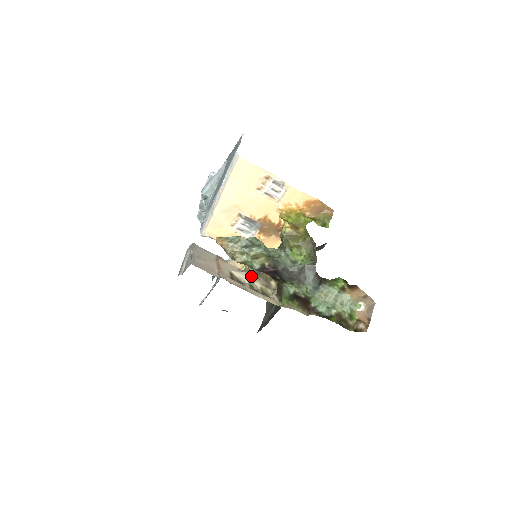
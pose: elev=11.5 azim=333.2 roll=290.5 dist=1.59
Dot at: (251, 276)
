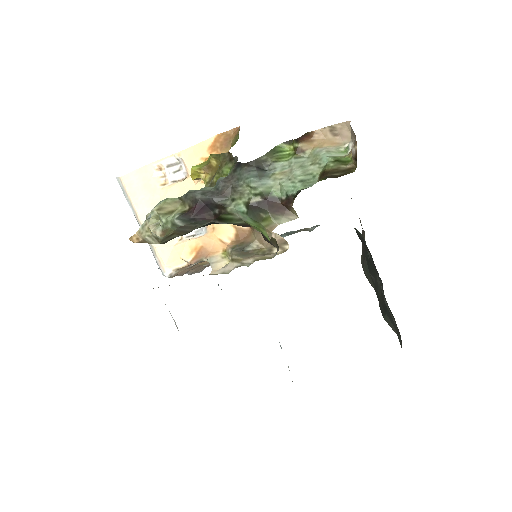
Dot at: (235, 261)
